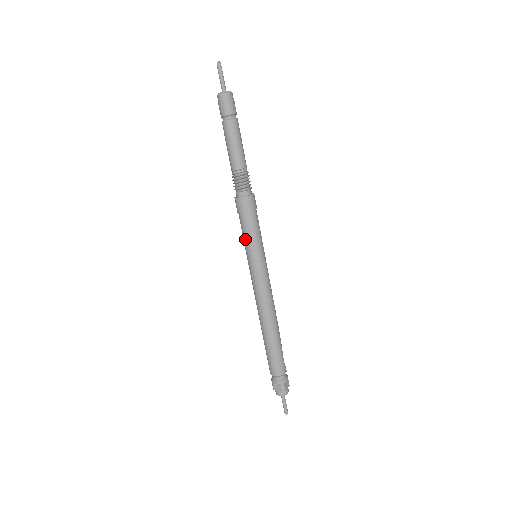
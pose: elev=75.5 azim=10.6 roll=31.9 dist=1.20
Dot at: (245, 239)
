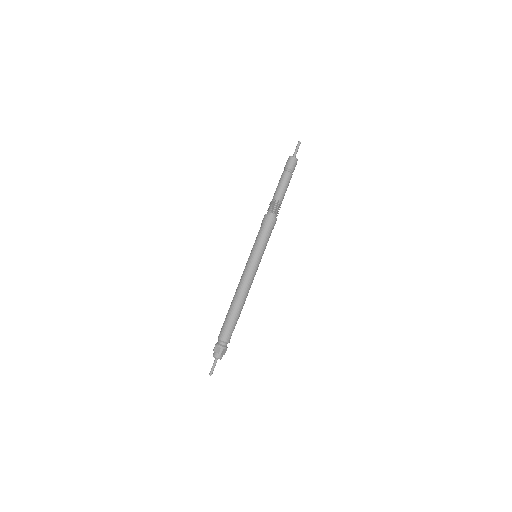
Dot at: (256, 241)
